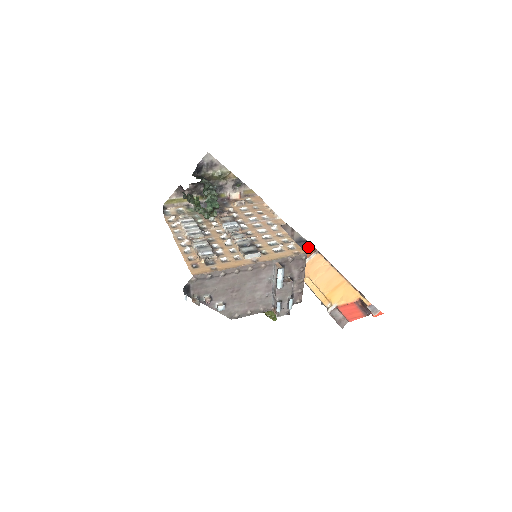
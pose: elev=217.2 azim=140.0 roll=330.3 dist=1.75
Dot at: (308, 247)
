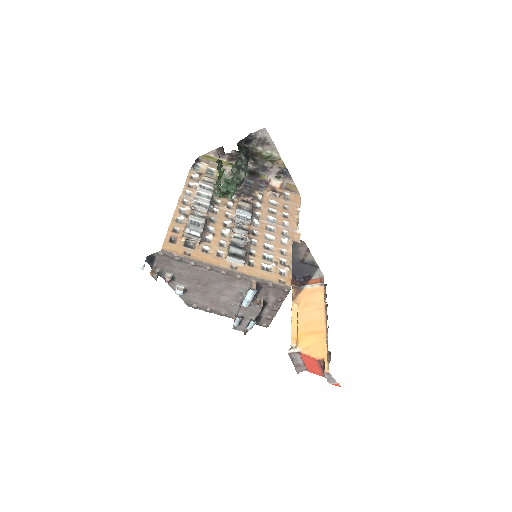
Dot at: (318, 274)
